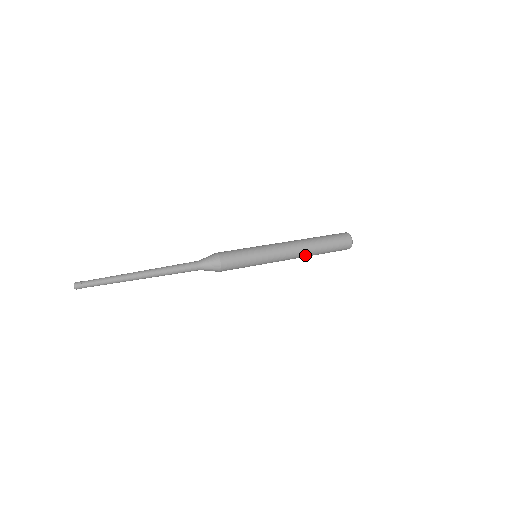
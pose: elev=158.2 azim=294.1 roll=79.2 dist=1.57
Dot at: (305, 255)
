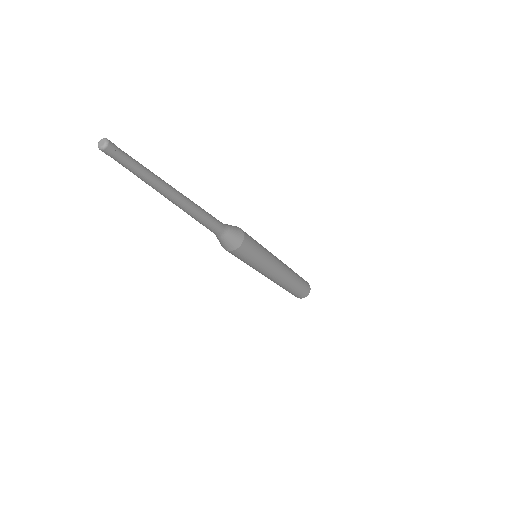
Dot at: (286, 281)
